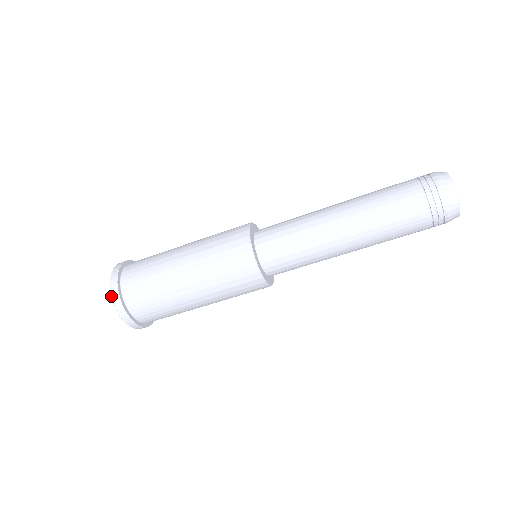
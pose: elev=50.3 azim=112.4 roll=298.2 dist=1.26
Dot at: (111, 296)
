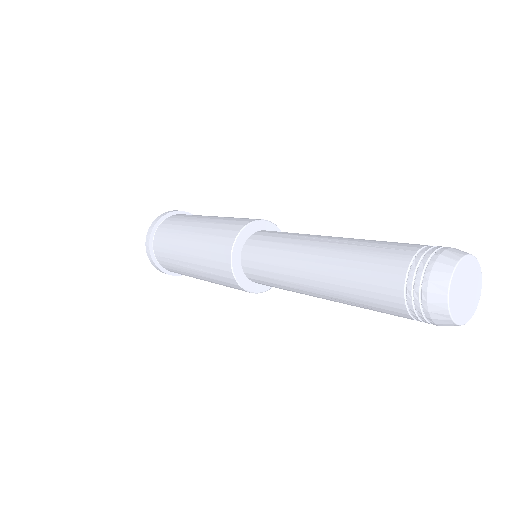
Dot at: occluded
